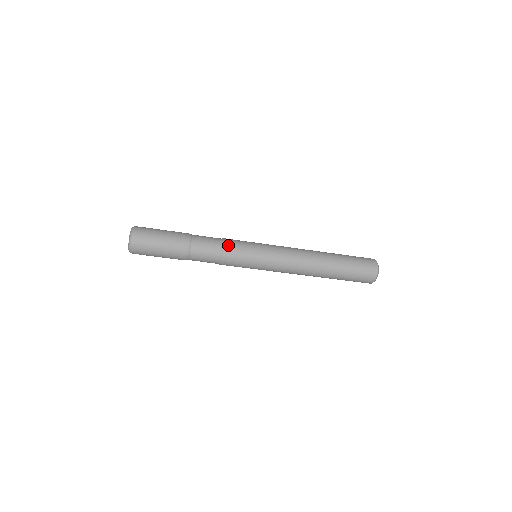
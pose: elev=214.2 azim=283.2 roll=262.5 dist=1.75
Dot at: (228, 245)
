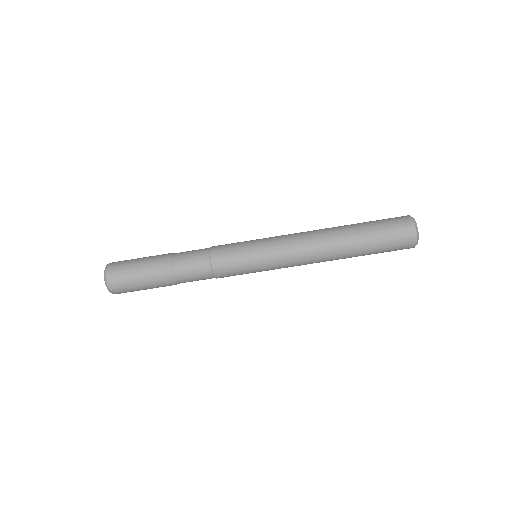
Dot at: (216, 259)
